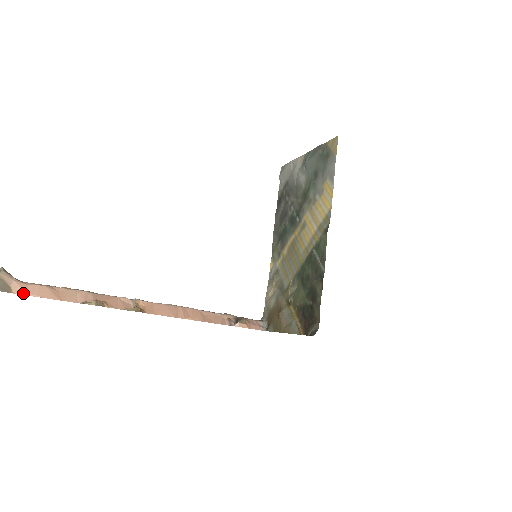
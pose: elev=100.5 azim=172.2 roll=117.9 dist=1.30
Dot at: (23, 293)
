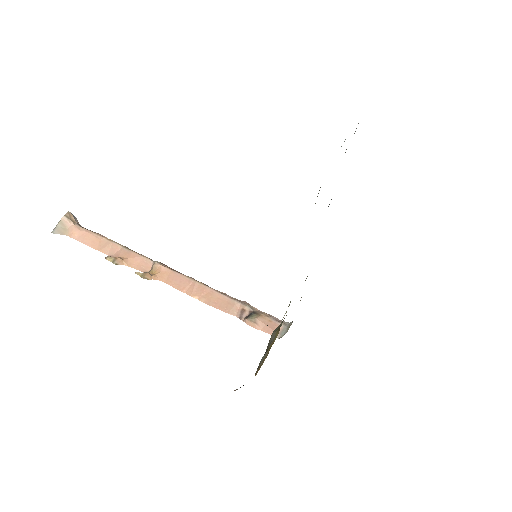
Dot at: (74, 237)
